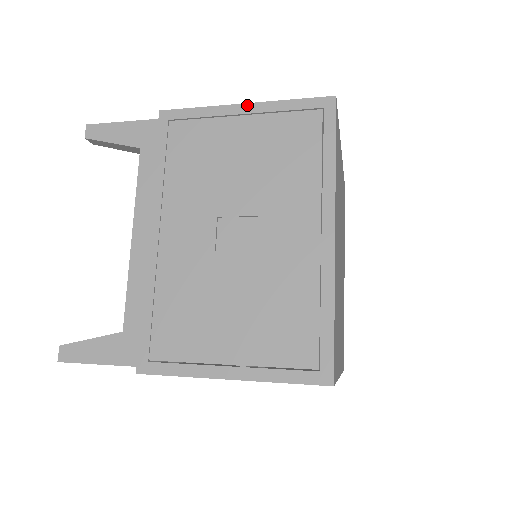
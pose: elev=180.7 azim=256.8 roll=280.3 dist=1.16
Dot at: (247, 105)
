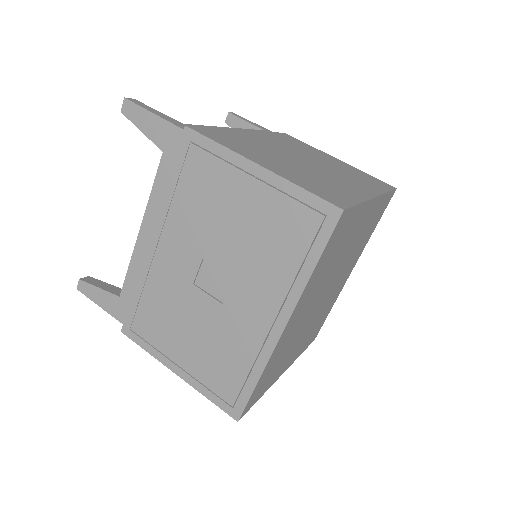
Dot at: (261, 169)
